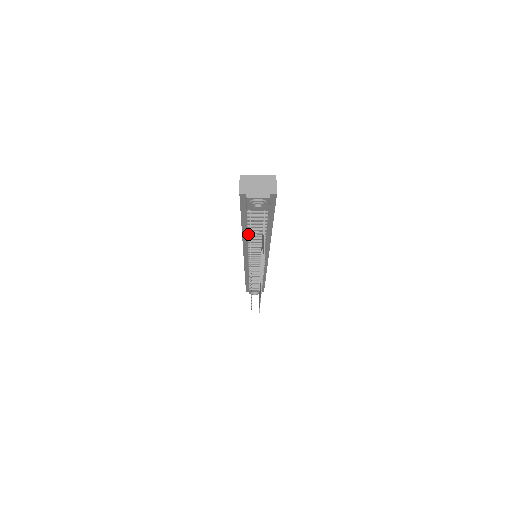
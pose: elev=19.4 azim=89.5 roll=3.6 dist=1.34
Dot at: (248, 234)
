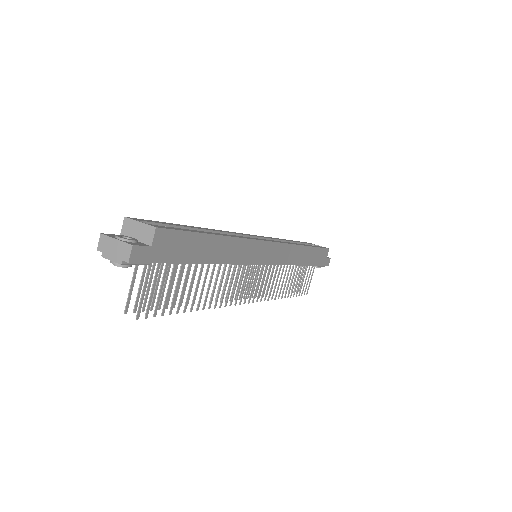
Dot at: occluded
